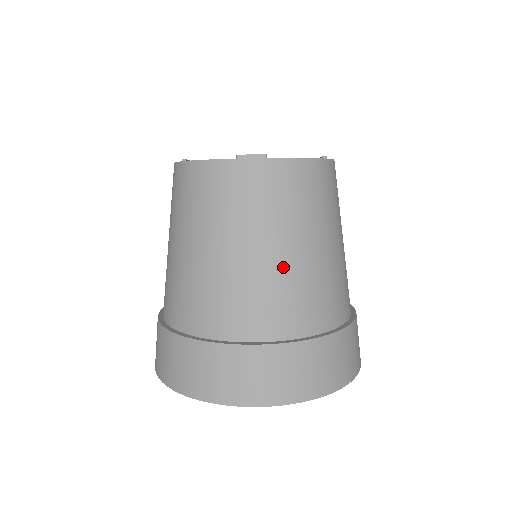
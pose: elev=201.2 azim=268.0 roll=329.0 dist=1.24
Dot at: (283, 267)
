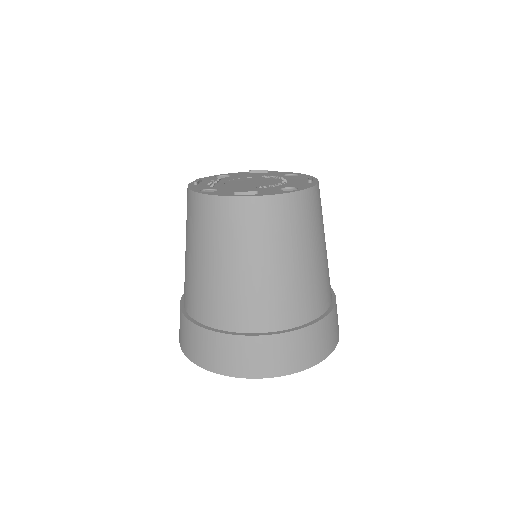
Dot at: (271, 279)
